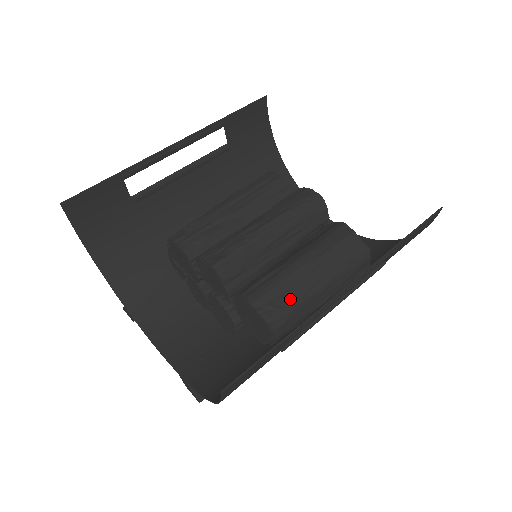
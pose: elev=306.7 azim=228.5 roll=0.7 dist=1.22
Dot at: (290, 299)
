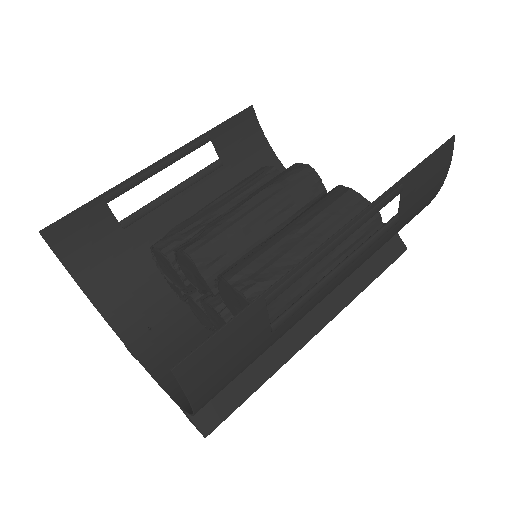
Dot at: (276, 270)
